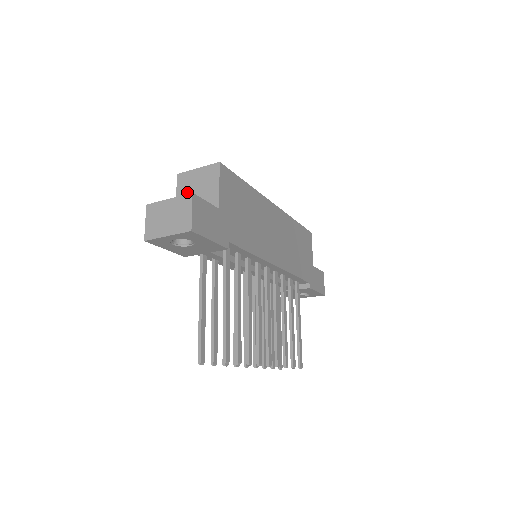
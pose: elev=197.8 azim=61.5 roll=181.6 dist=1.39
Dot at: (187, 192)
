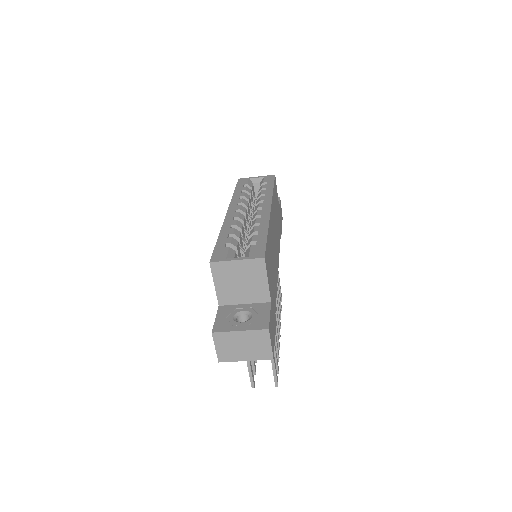
Dot at: (228, 283)
